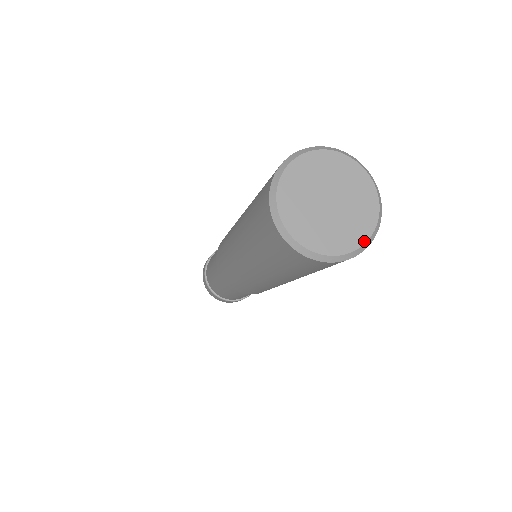
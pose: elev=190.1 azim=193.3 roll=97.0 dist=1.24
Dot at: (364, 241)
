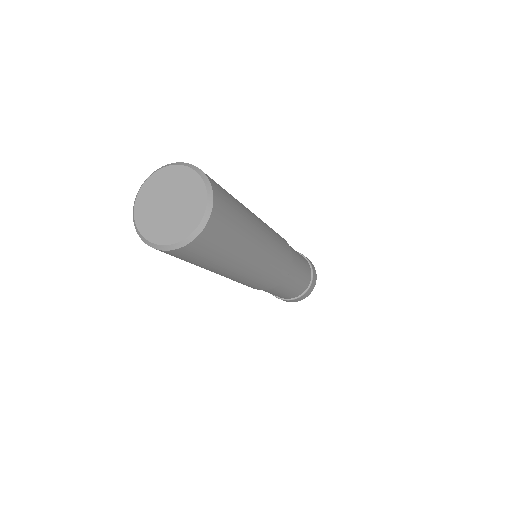
Dot at: (181, 239)
